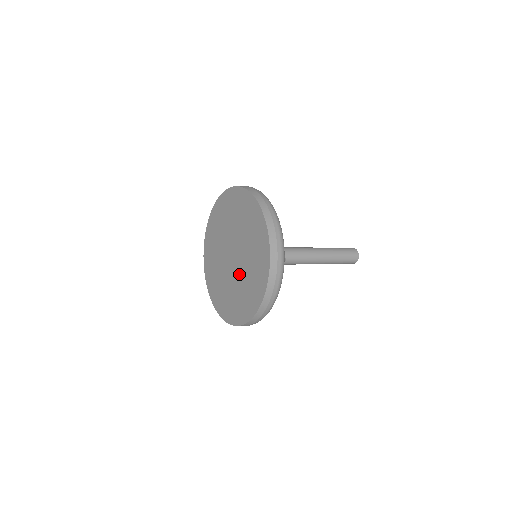
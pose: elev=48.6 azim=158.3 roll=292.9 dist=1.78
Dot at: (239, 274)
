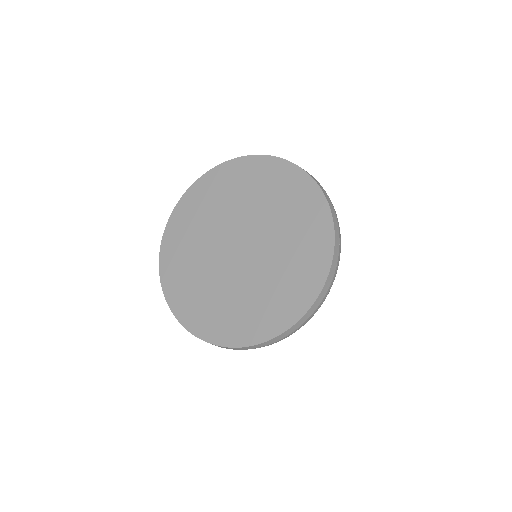
Dot at: (237, 278)
